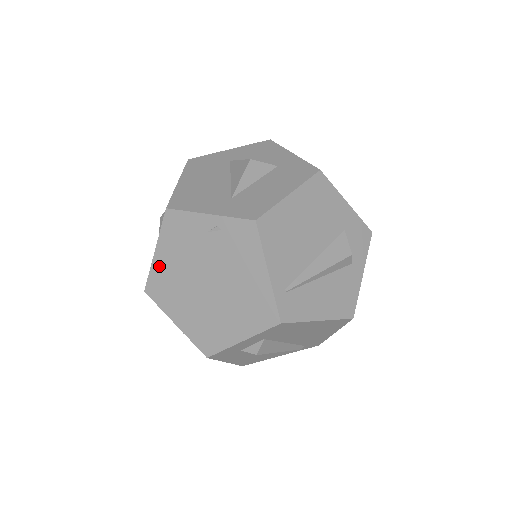
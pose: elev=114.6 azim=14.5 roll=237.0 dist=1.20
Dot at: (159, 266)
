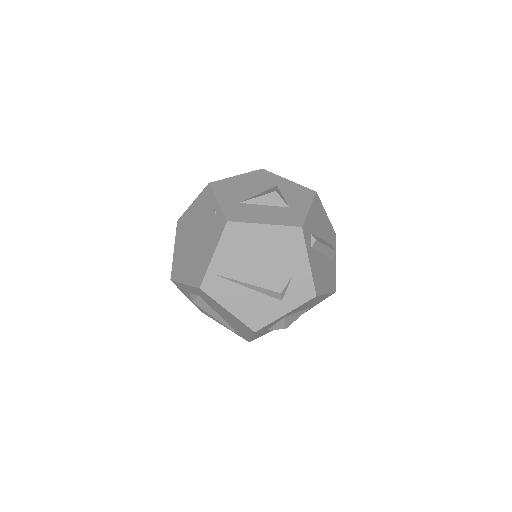
Dot at: (189, 212)
